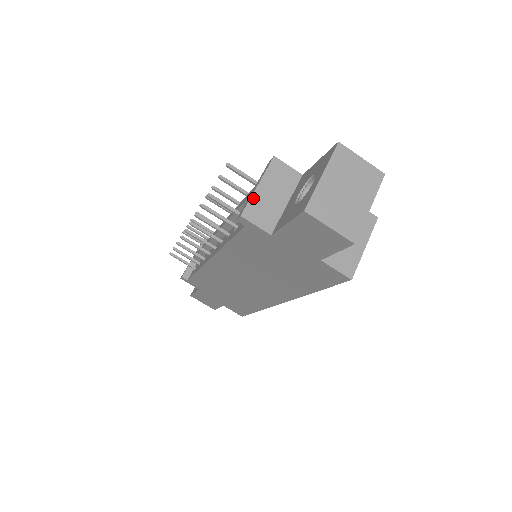
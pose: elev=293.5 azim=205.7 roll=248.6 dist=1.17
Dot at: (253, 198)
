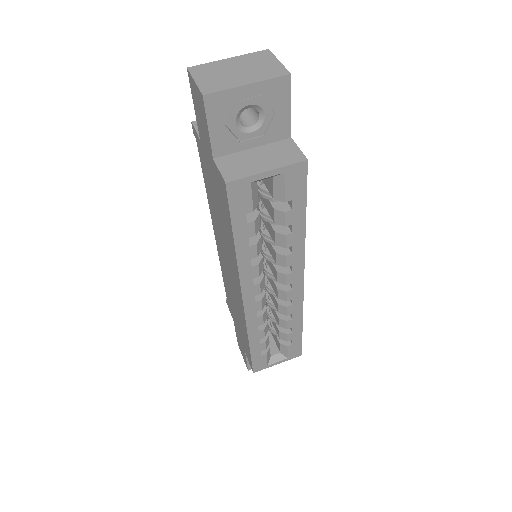
Dot at: occluded
